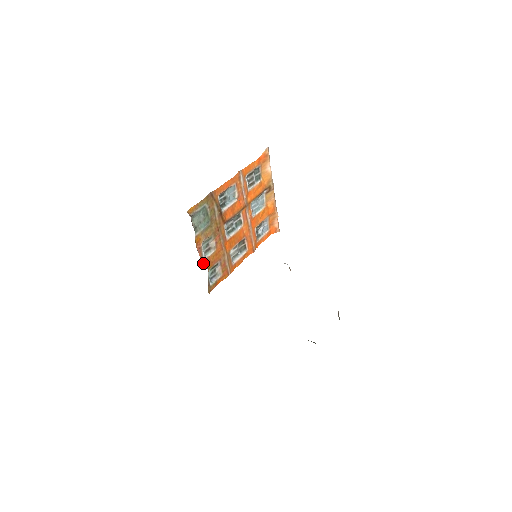
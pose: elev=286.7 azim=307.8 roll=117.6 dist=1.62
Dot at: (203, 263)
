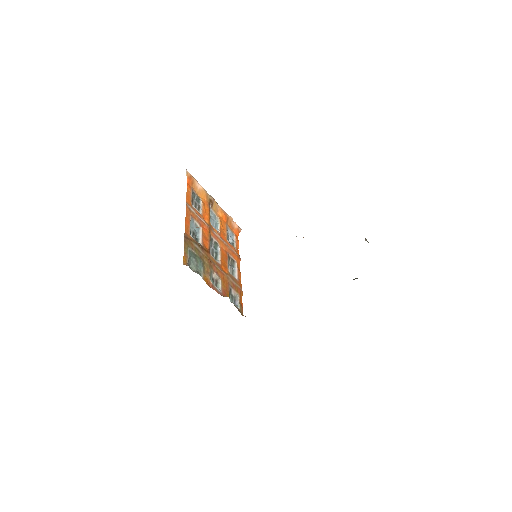
Dot at: (223, 296)
